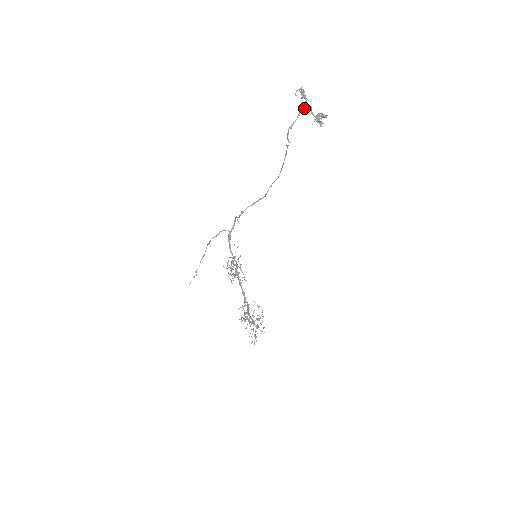
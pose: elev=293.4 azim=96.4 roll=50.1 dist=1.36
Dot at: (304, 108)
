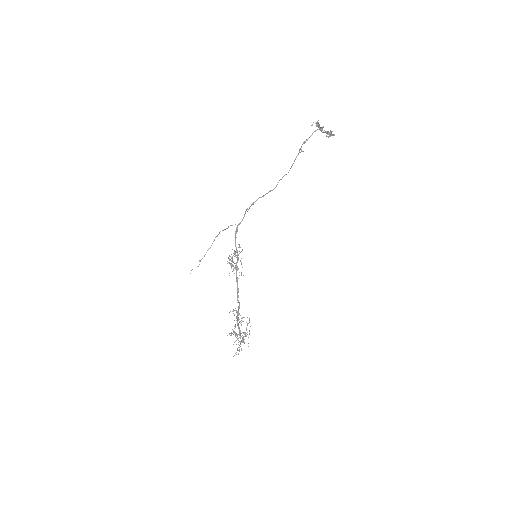
Dot at: occluded
